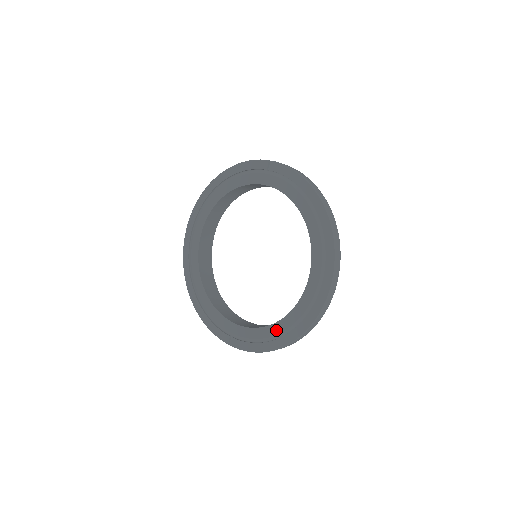
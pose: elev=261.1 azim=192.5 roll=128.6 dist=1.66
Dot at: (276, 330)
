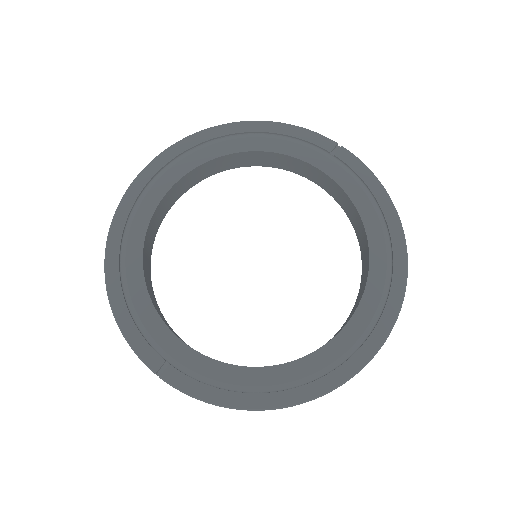
Dot at: (265, 378)
